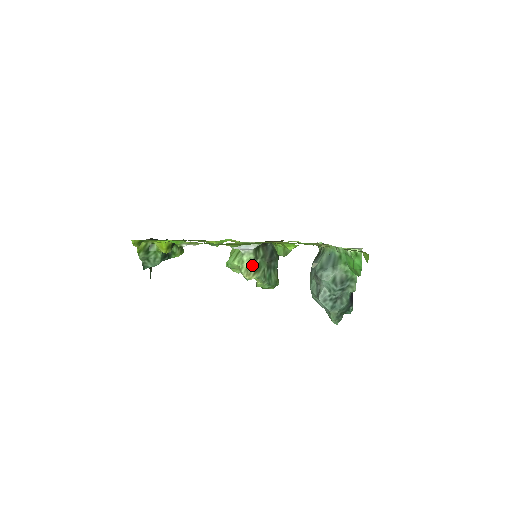
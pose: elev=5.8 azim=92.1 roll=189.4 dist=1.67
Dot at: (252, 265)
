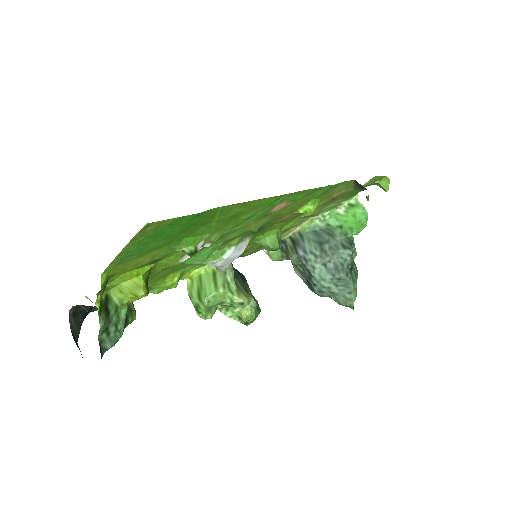
Dot at: (237, 286)
